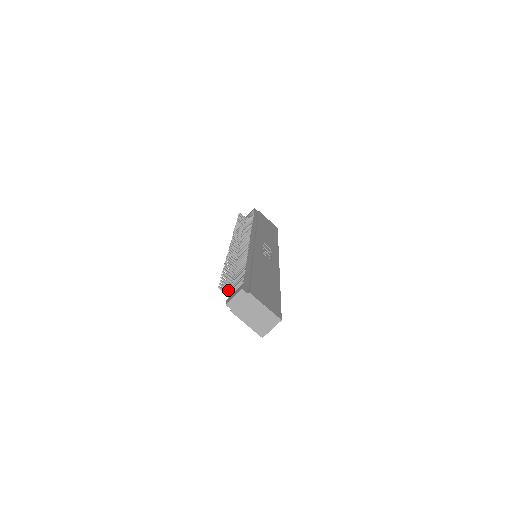
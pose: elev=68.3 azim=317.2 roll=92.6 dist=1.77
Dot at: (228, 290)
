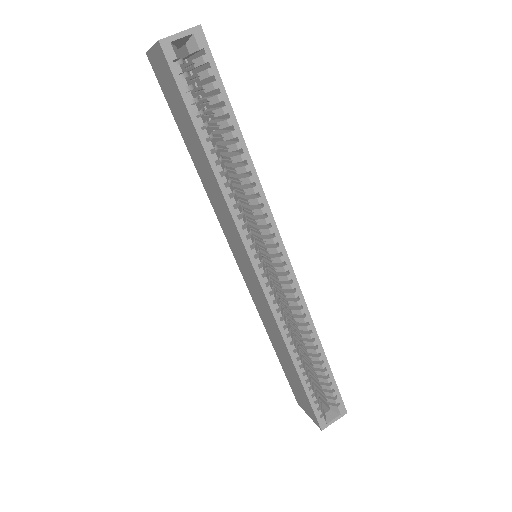
Dot at: occluded
